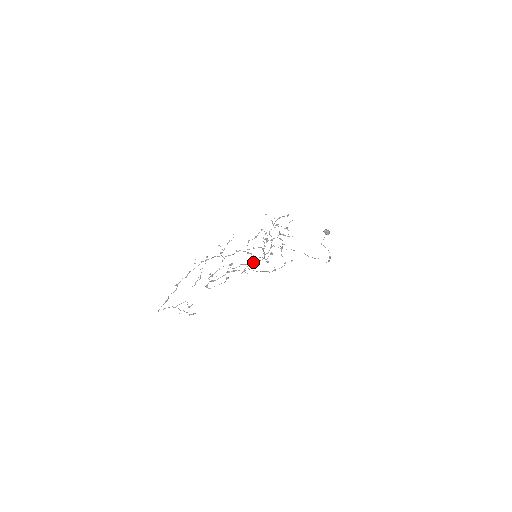
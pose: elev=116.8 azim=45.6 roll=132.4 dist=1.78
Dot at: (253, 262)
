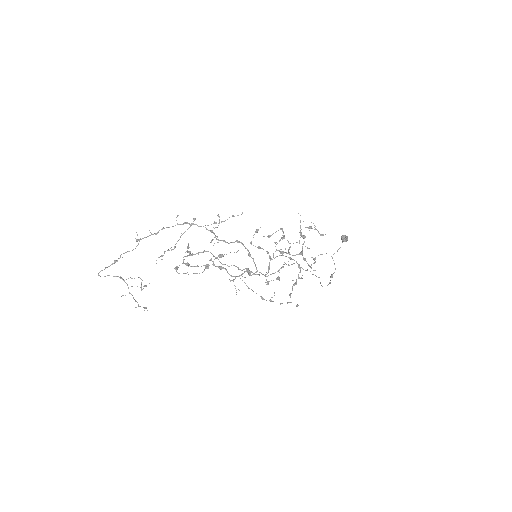
Dot at: (250, 273)
